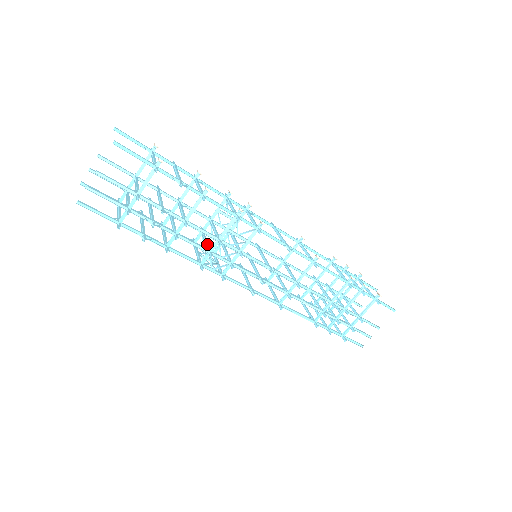
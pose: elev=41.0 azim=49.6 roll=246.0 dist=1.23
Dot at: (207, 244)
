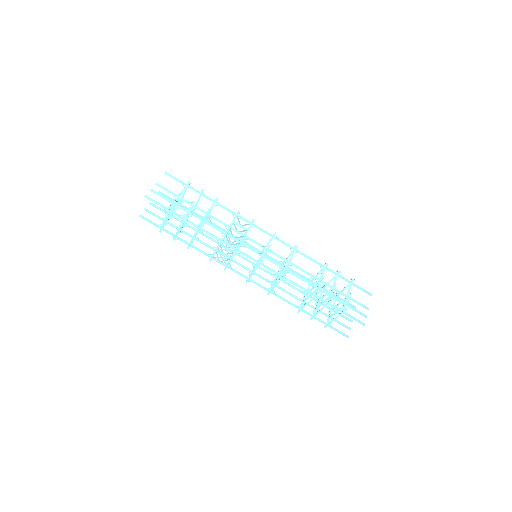
Dot at: occluded
